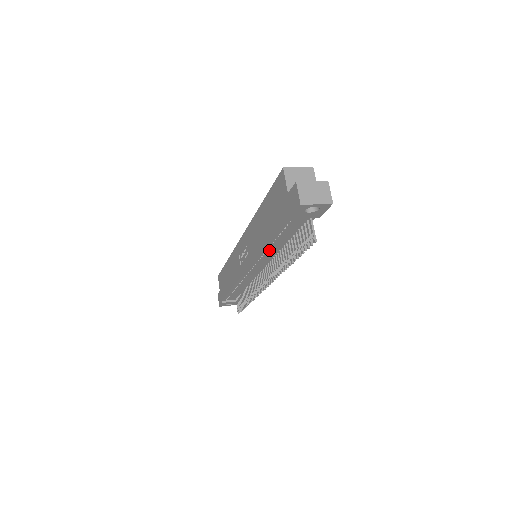
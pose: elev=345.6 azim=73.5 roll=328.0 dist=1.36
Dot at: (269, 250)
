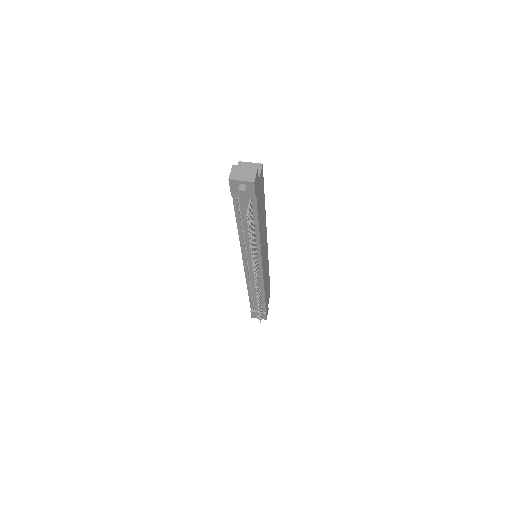
Dot at: (246, 239)
